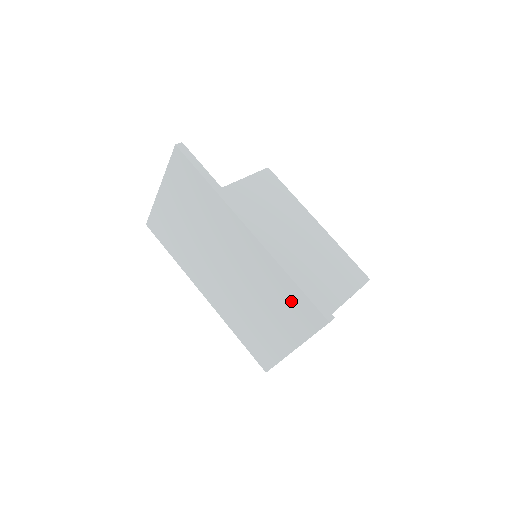
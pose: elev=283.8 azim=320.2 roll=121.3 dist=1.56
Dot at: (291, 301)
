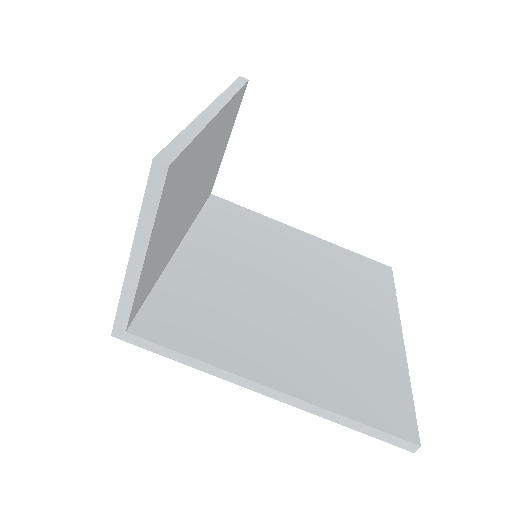
Dot at: occluded
